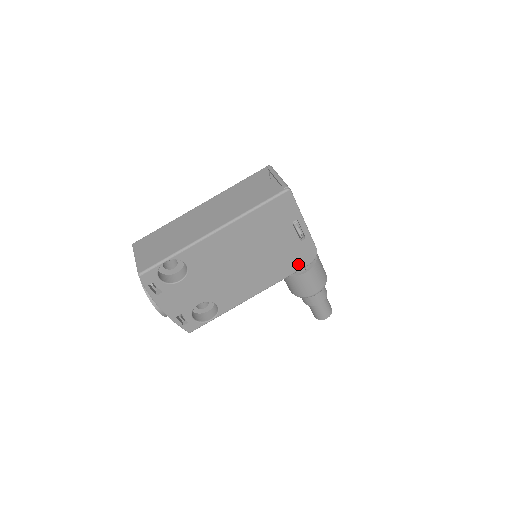
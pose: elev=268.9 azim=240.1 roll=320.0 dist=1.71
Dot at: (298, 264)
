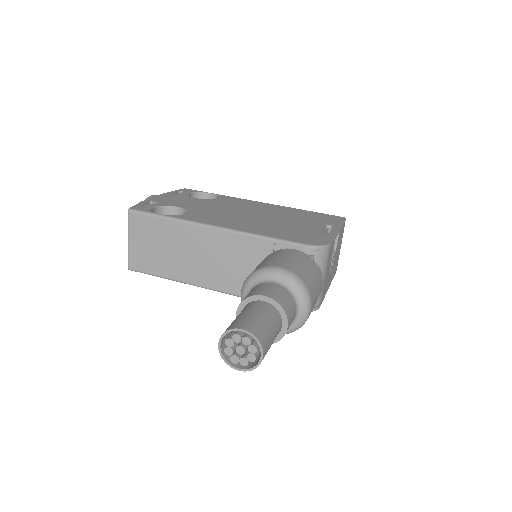
Dot at: (297, 239)
